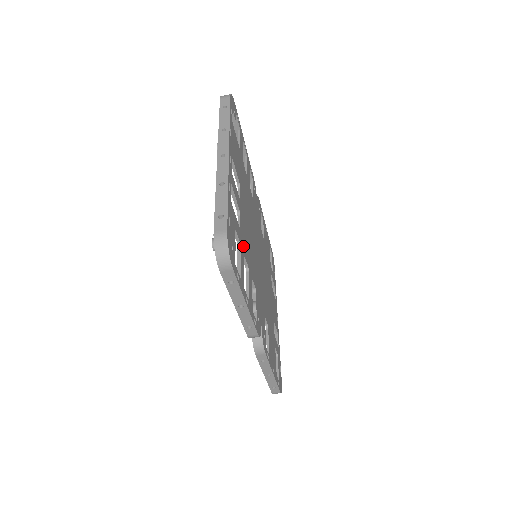
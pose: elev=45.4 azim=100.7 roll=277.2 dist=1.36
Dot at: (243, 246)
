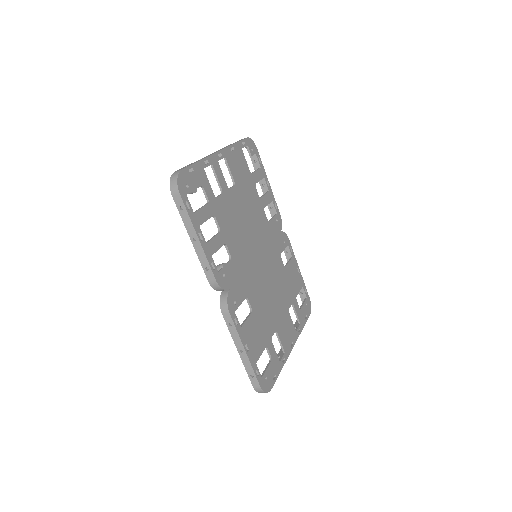
Dot at: (216, 210)
